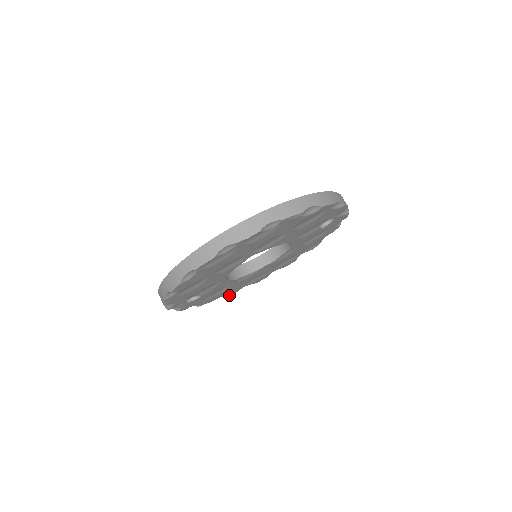
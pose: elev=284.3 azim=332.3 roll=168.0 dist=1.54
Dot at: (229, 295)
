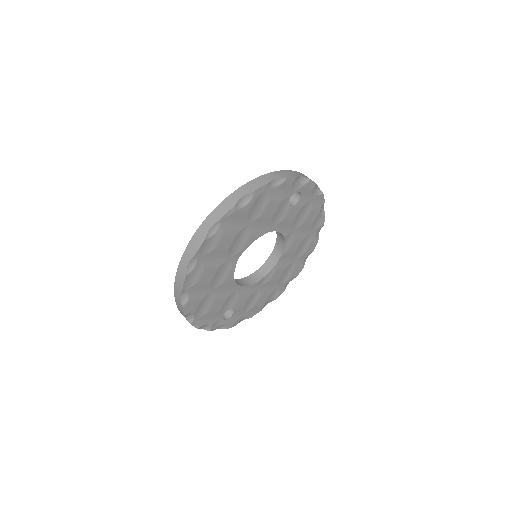
Dot at: (277, 297)
